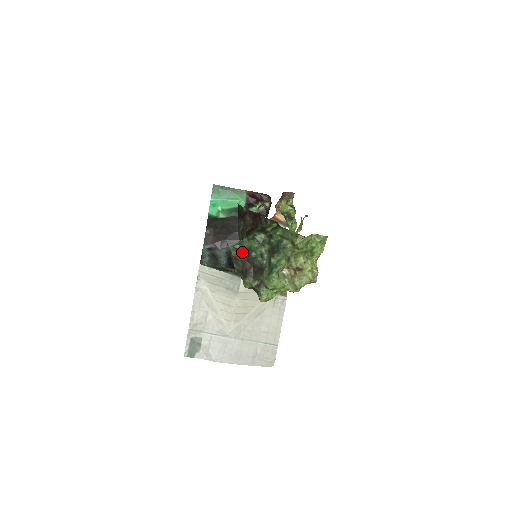
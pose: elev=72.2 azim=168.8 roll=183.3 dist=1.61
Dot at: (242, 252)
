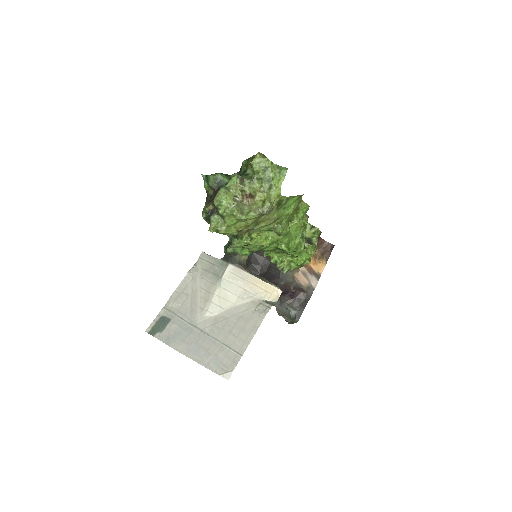
Dot at: (210, 179)
